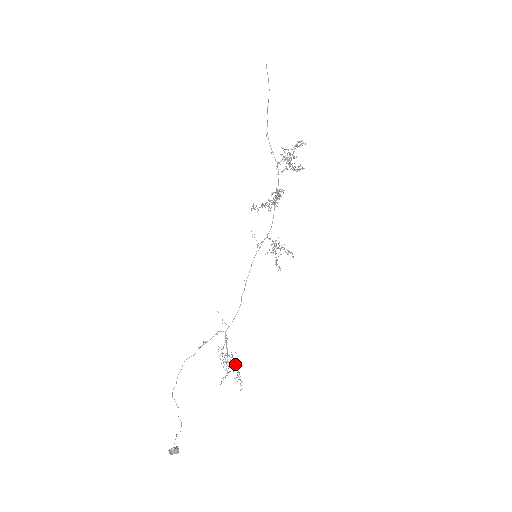
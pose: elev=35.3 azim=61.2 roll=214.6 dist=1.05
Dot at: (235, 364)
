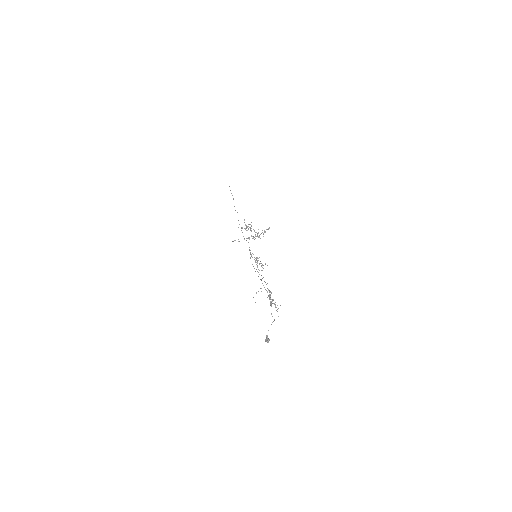
Dot at: (271, 301)
